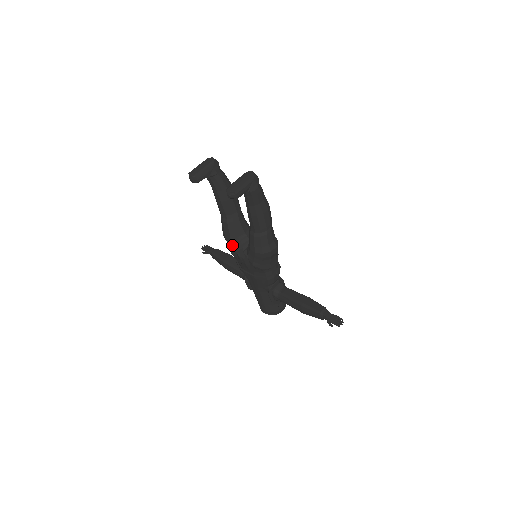
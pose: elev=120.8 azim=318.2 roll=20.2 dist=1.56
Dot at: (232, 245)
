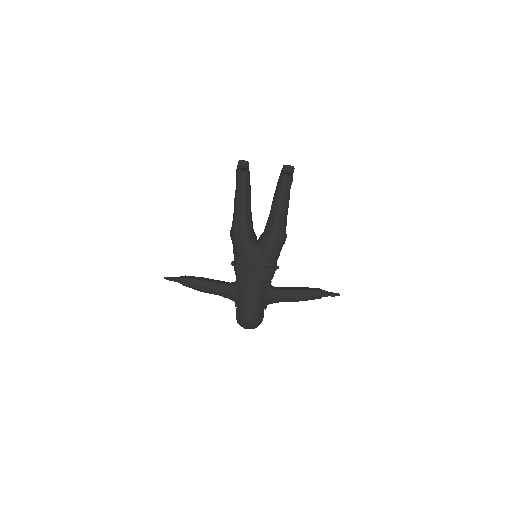
Dot at: (247, 239)
